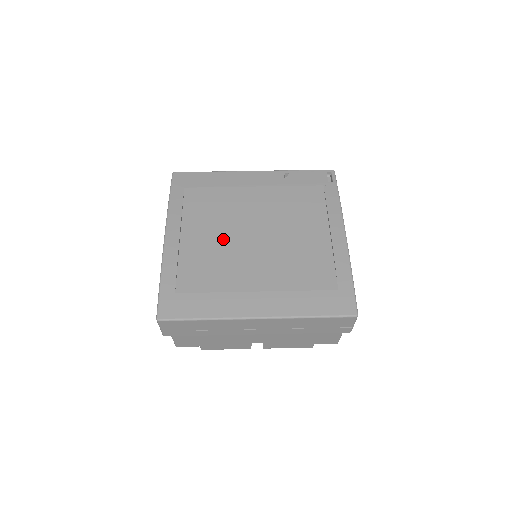
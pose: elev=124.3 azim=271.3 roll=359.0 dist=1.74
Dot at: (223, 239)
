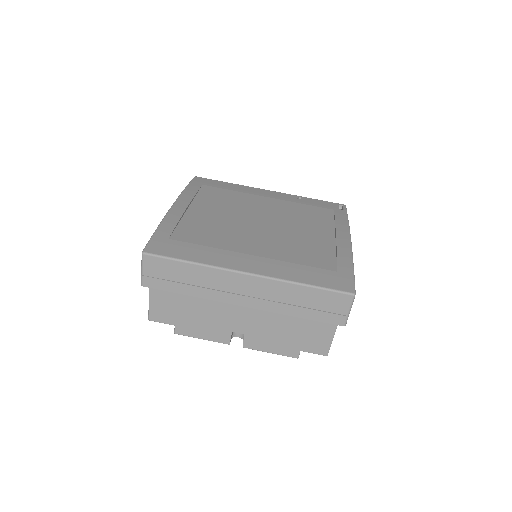
Dot at: (229, 218)
